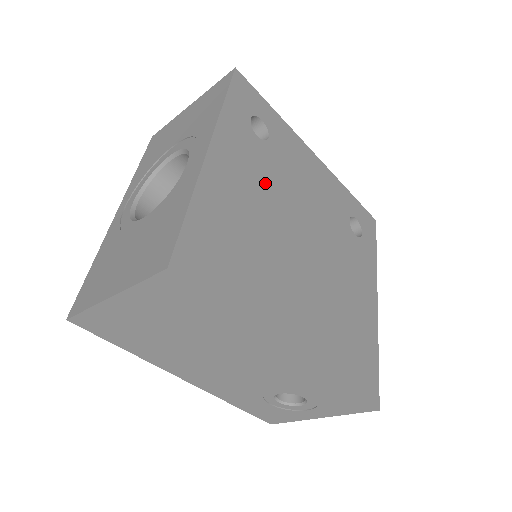
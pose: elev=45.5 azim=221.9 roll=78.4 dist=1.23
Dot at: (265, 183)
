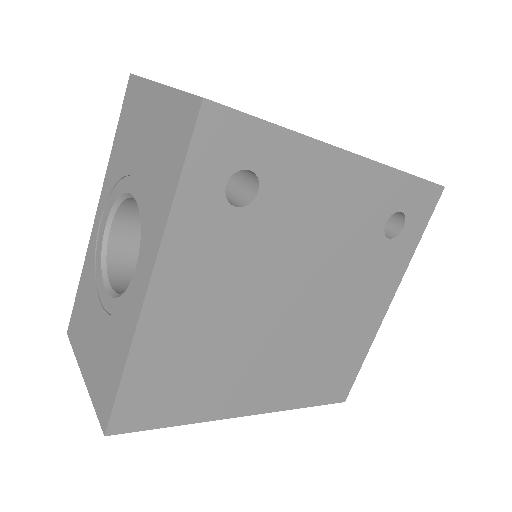
Dot at: (239, 271)
